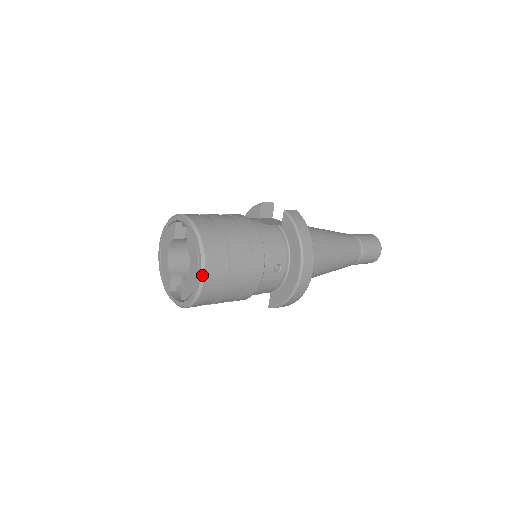
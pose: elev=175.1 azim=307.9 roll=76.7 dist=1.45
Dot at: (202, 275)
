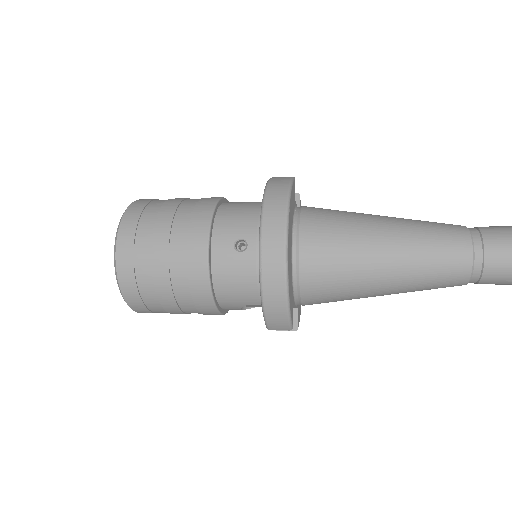
Dot at: (115, 244)
